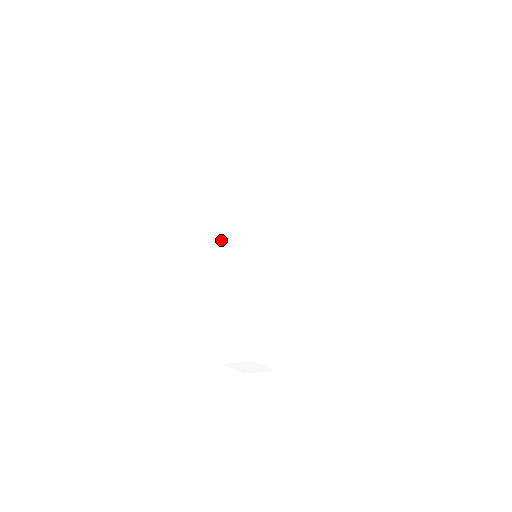
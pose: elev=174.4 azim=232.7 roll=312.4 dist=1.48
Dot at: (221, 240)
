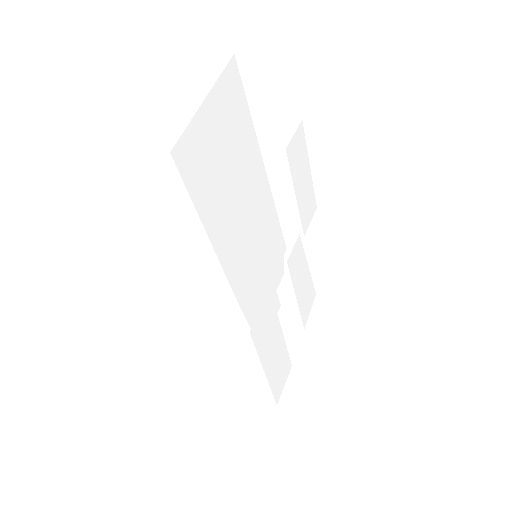
Dot at: (235, 336)
